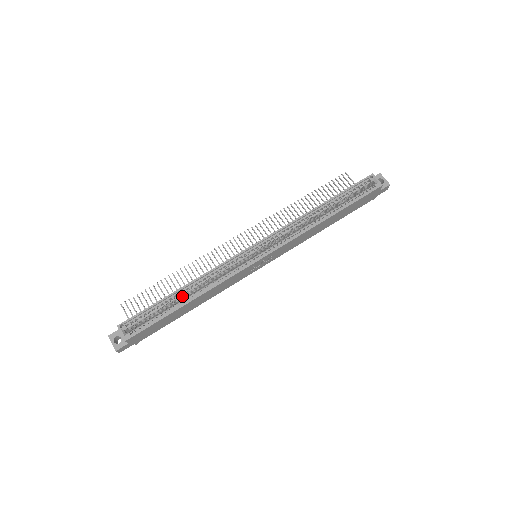
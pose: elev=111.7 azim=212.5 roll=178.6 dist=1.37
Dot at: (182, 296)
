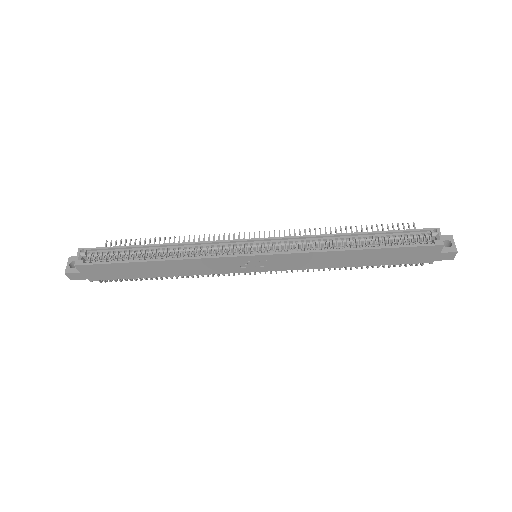
Dot at: (155, 253)
